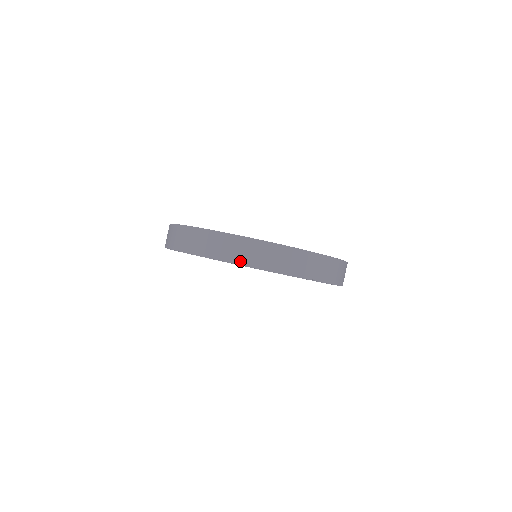
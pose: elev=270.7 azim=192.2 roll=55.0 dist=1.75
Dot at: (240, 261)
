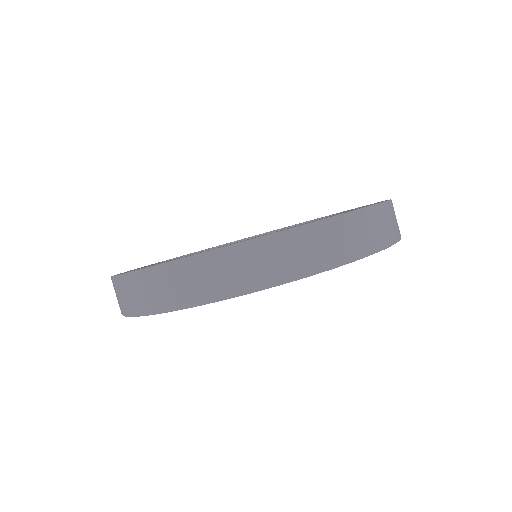
Dot at: (380, 245)
